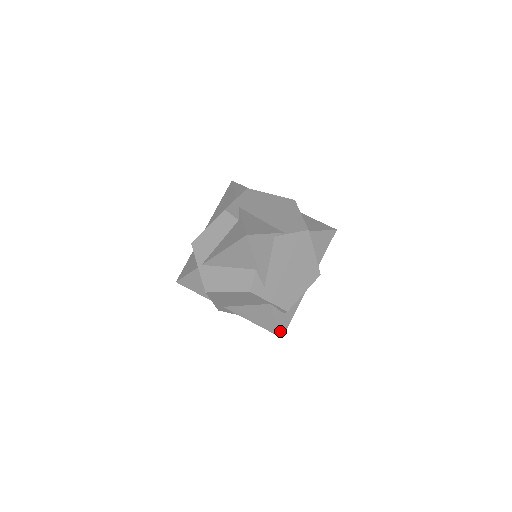
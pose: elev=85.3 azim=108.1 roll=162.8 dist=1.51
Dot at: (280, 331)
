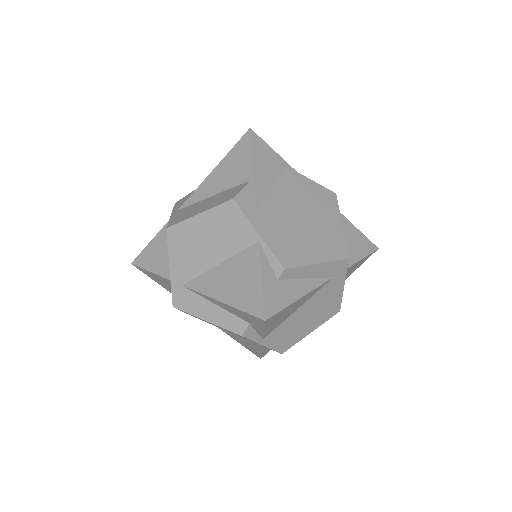
Dot at: (264, 304)
